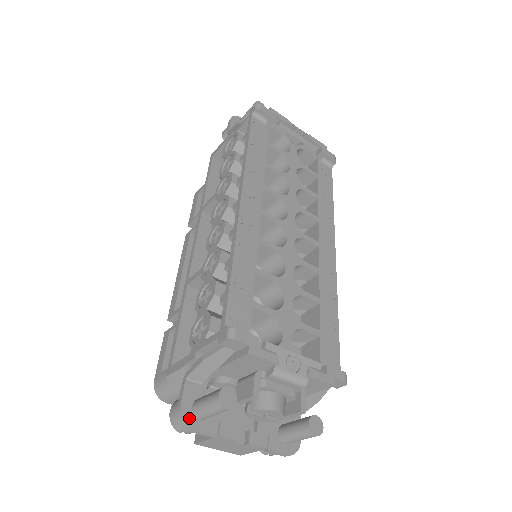
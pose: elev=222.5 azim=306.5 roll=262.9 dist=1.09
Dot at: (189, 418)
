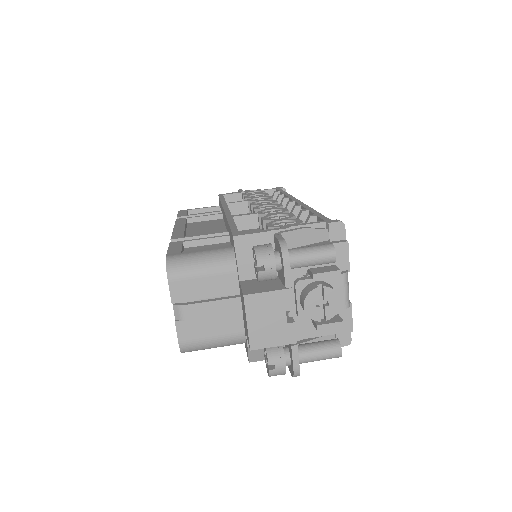
Dot at: (287, 252)
